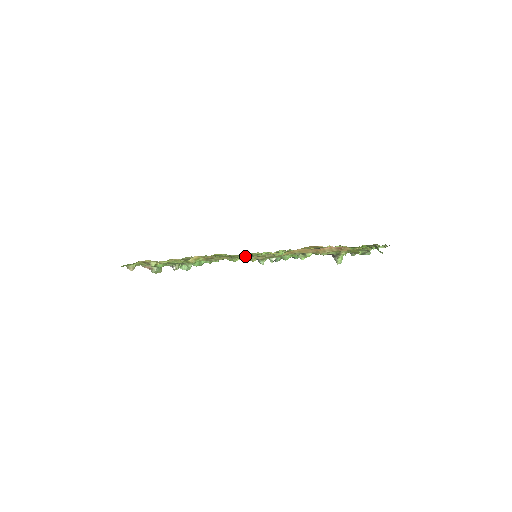
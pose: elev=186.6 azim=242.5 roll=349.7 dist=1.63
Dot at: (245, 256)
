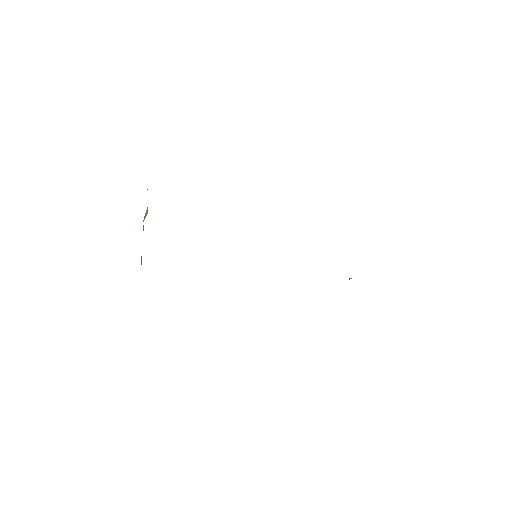
Dot at: occluded
